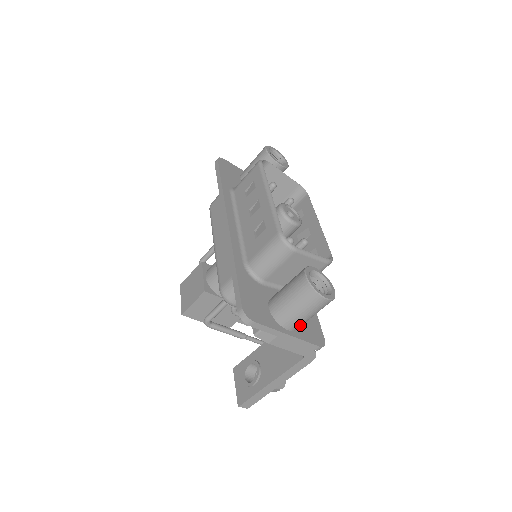
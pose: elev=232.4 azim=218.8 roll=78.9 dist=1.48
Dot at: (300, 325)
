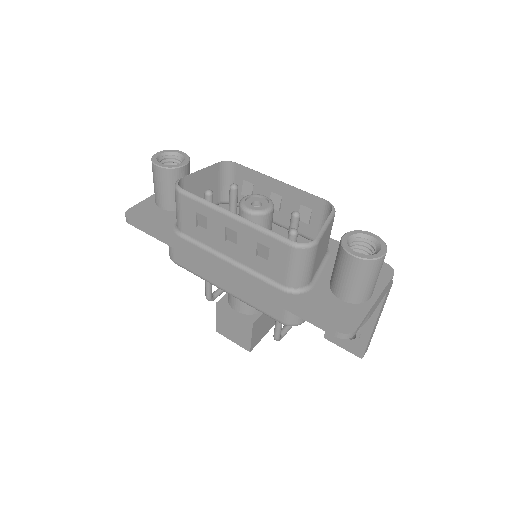
Dot at: occluded
